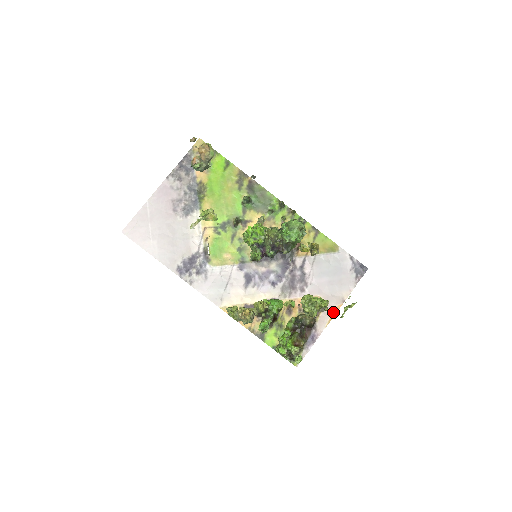
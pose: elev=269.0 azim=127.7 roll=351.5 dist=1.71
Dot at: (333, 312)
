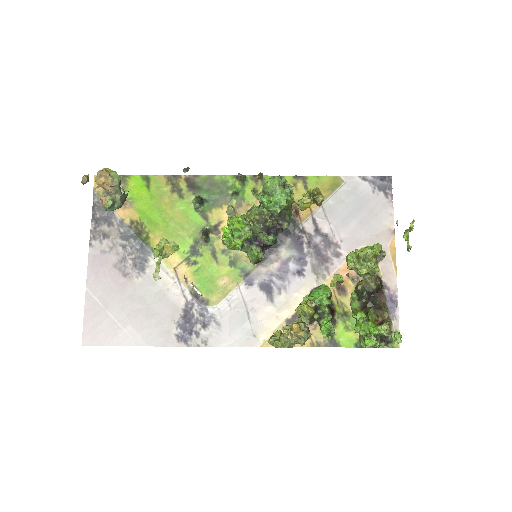
Dot at: (391, 253)
